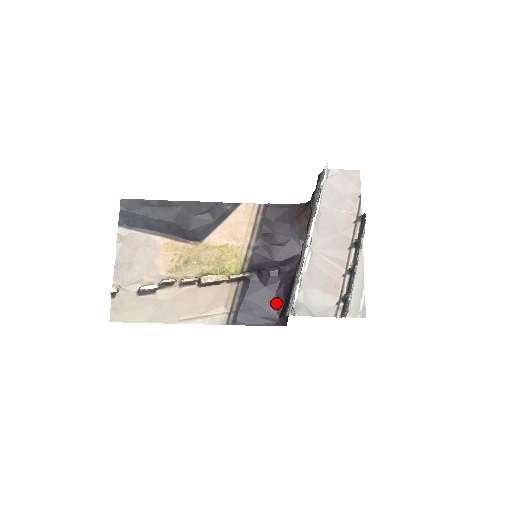
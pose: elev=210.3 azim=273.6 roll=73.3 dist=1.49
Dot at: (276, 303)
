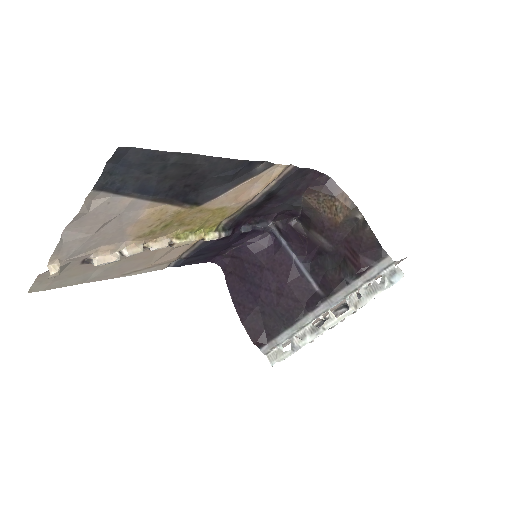
Dot at: (225, 249)
